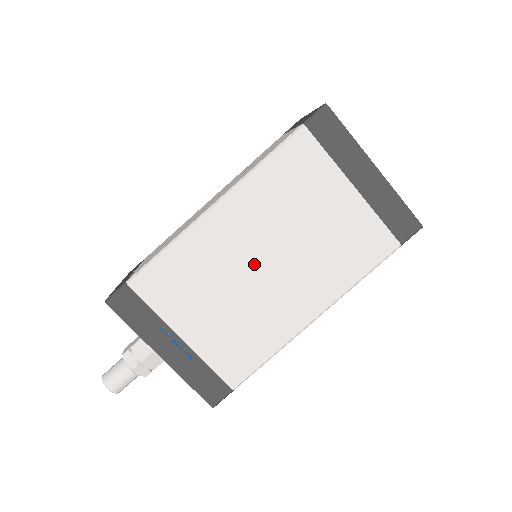
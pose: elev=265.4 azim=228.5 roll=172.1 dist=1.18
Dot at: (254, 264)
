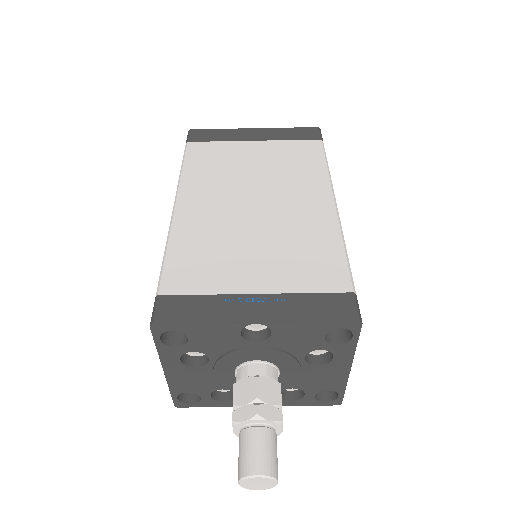
Dot at: (246, 209)
